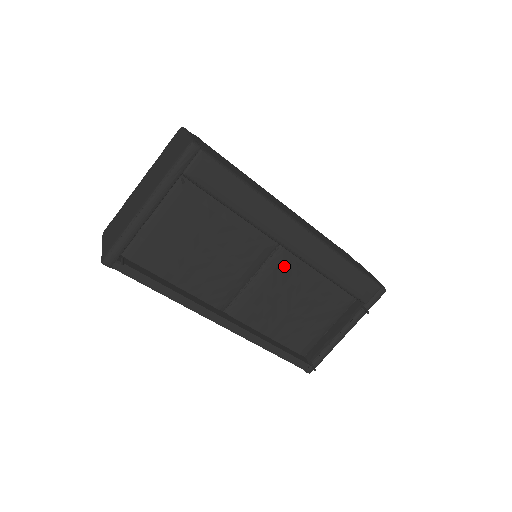
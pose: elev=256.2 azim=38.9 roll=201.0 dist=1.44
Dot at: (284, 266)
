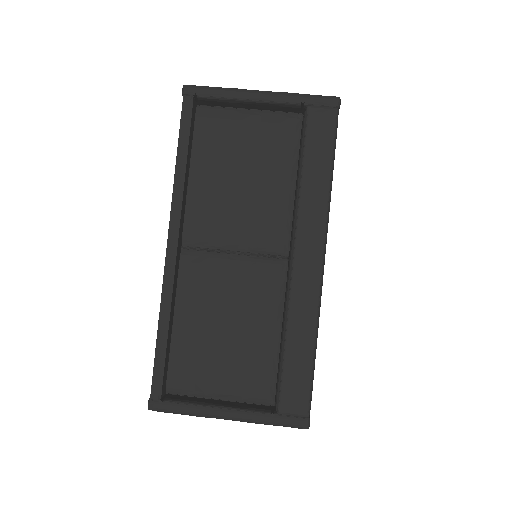
Dot at: (268, 278)
